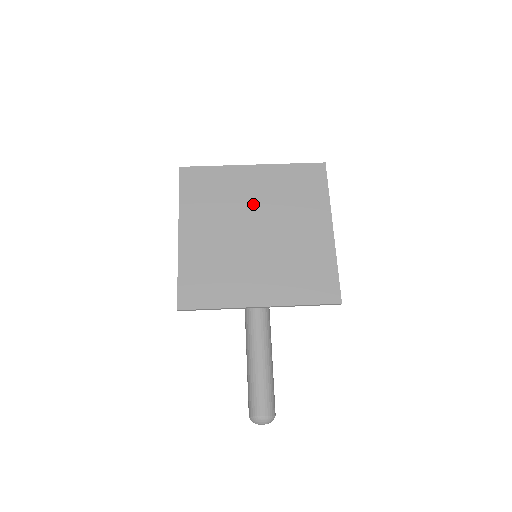
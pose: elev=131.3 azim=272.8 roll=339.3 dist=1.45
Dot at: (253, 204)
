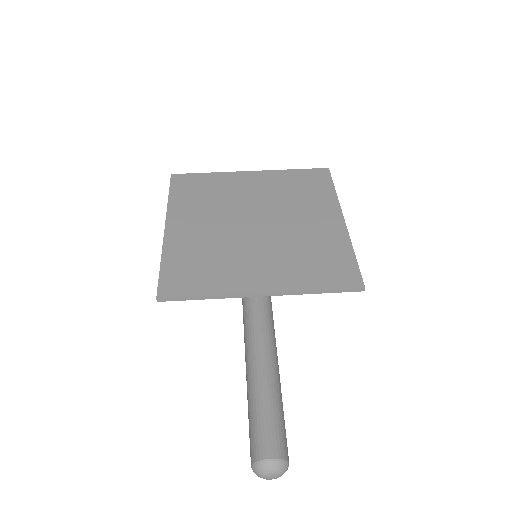
Dot at: (251, 201)
